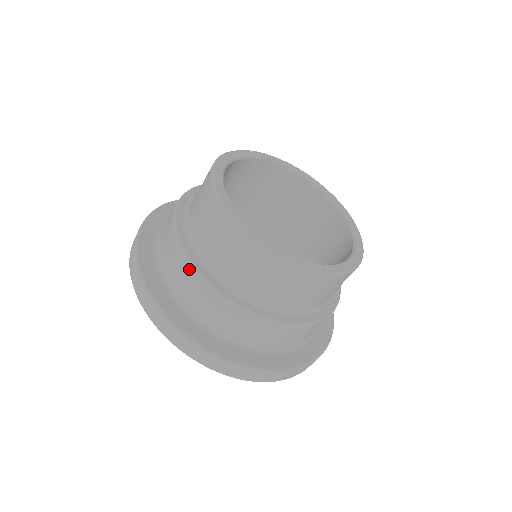
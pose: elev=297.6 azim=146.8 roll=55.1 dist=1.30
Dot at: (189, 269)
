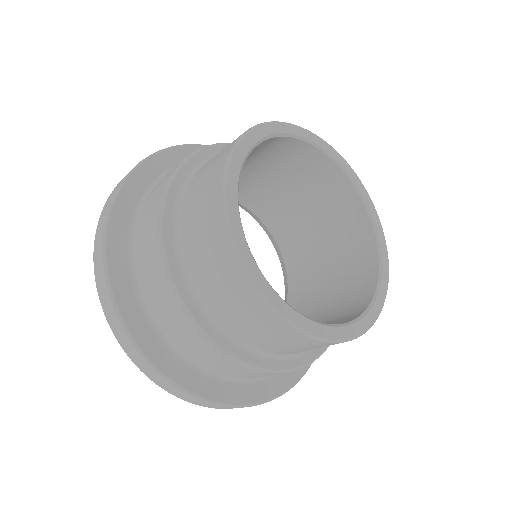
Dot at: (168, 289)
